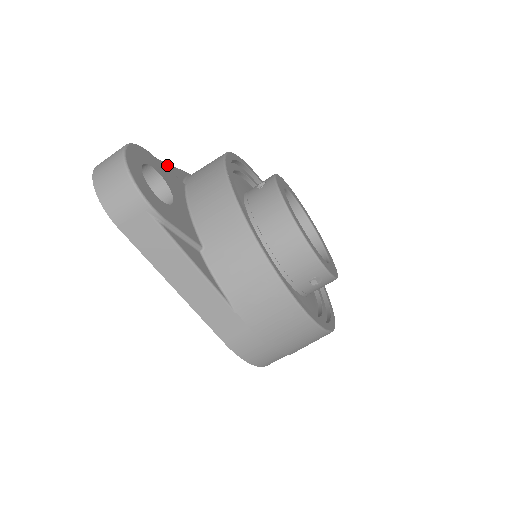
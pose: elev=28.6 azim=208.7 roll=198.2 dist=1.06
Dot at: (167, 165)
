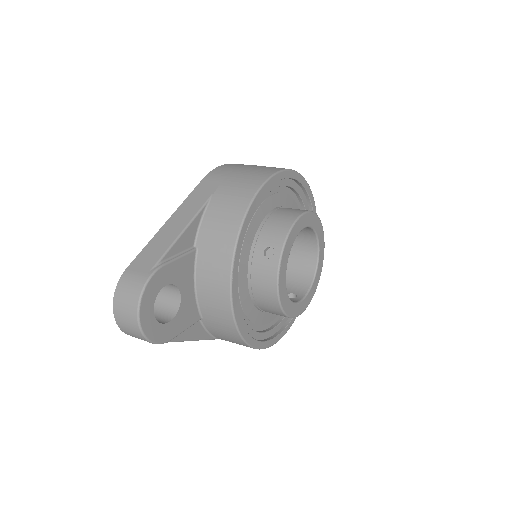
Dot at: (180, 240)
